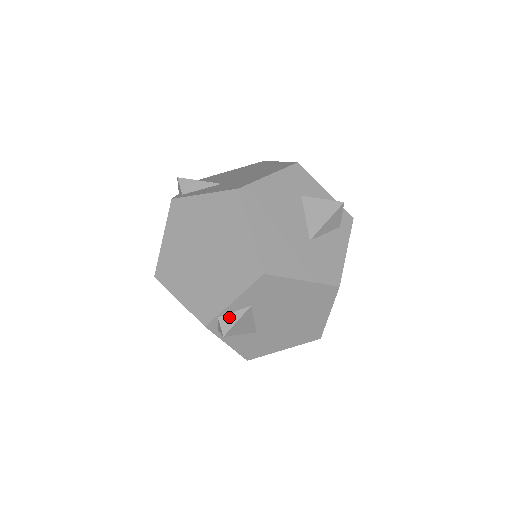
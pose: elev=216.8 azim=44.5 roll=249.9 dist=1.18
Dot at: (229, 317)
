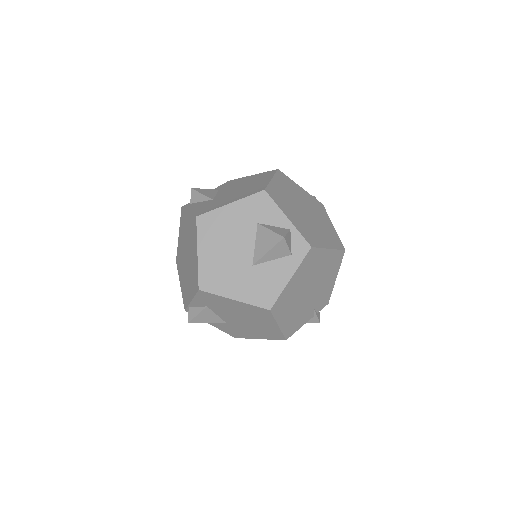
Dot at: (194, 310)
